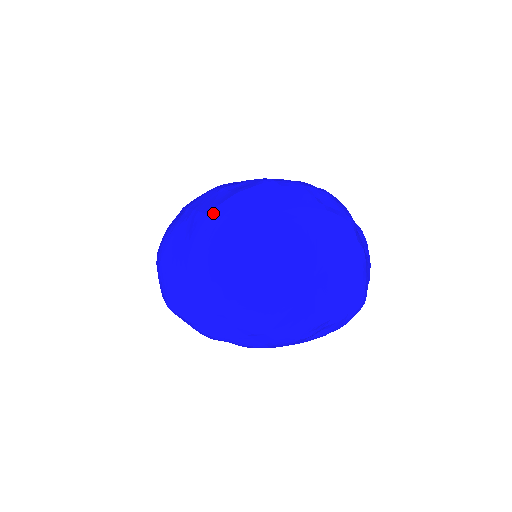
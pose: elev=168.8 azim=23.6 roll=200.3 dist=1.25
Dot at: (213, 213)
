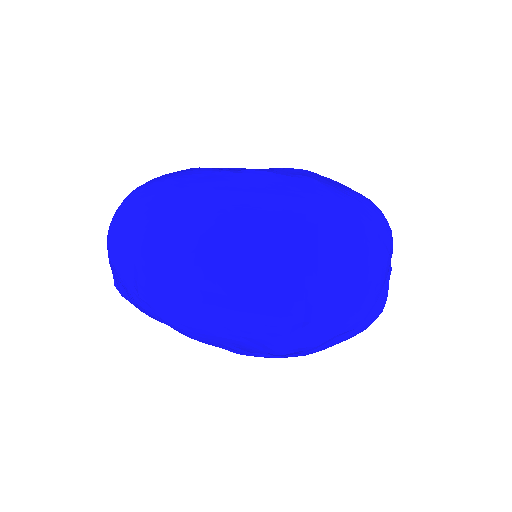
Dot at: (323, 198)
